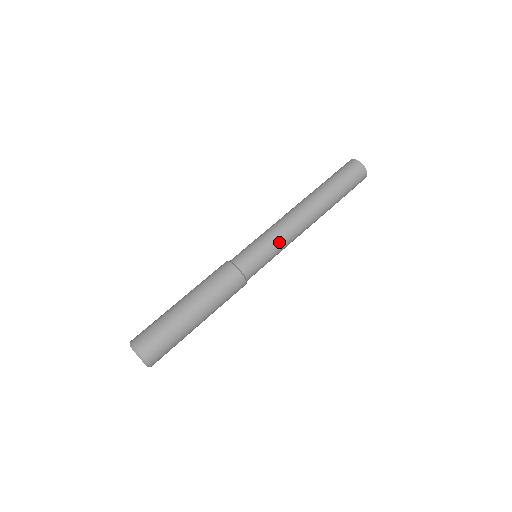
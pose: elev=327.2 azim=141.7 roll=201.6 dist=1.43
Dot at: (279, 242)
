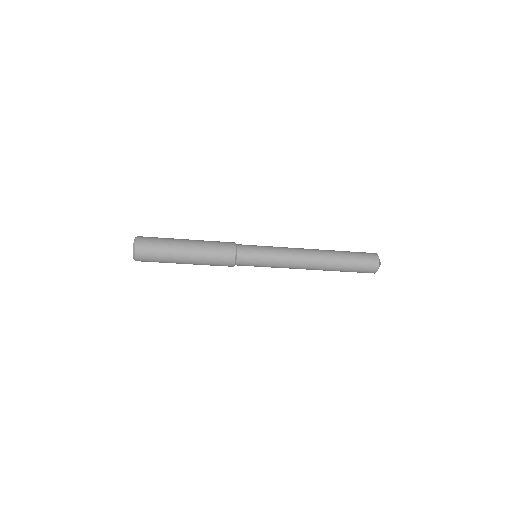
Dot at: (275, 267)
